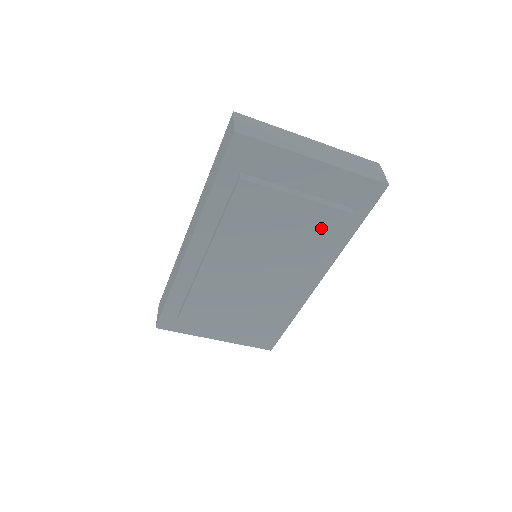
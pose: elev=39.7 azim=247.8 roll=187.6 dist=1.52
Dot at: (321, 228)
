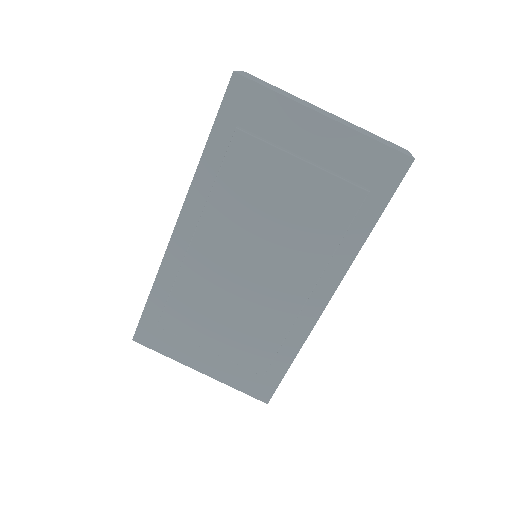
Dot at: (329, 210)
